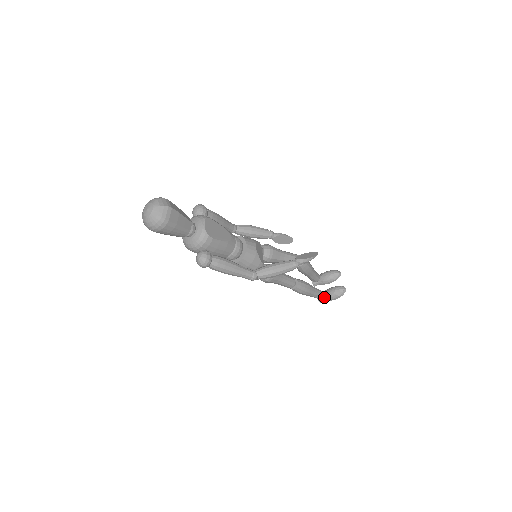
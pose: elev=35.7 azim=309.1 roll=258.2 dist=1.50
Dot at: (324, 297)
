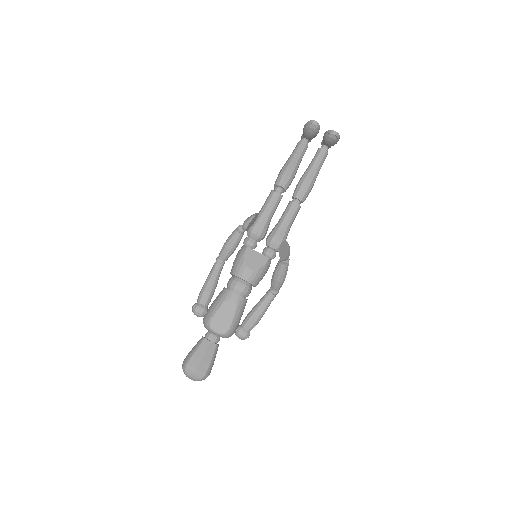
Dot at: (328, 147)
